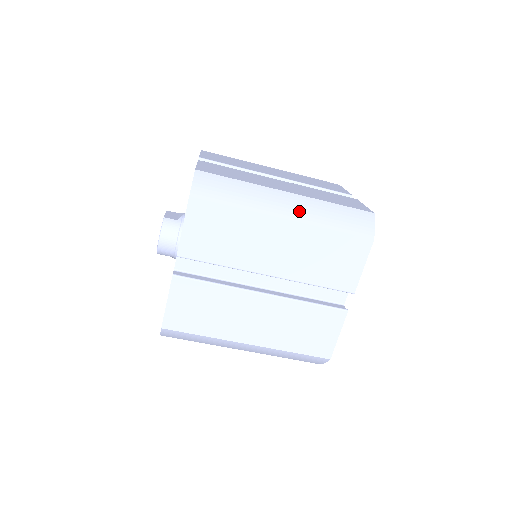
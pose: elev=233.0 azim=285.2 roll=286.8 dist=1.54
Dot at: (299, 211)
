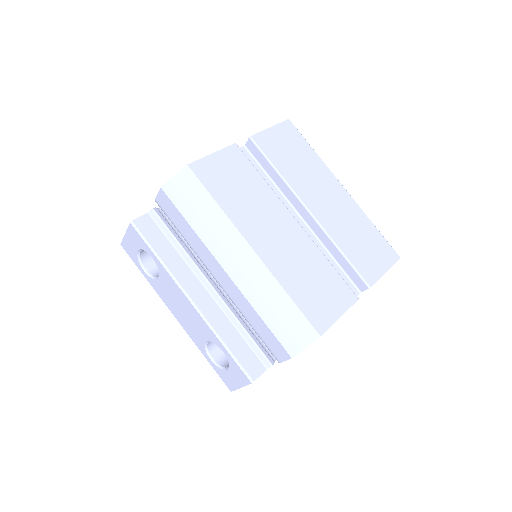
Dot at: occluded
